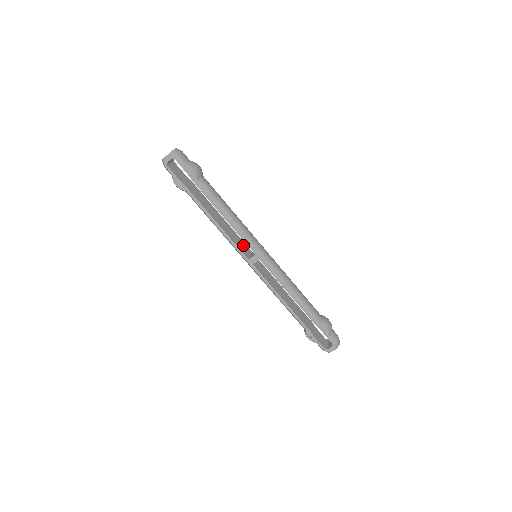
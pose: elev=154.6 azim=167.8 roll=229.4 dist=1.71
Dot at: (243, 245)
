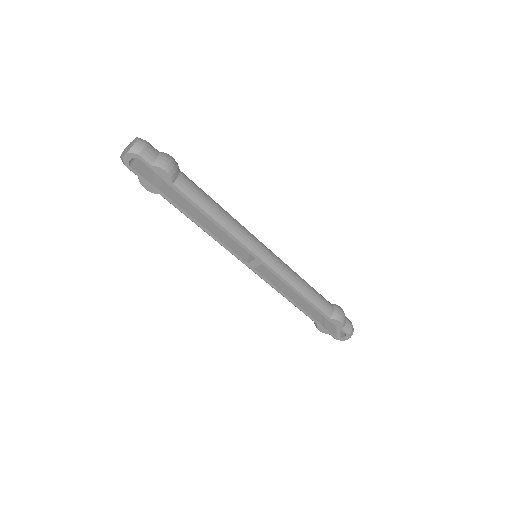
Dot at: occluded
